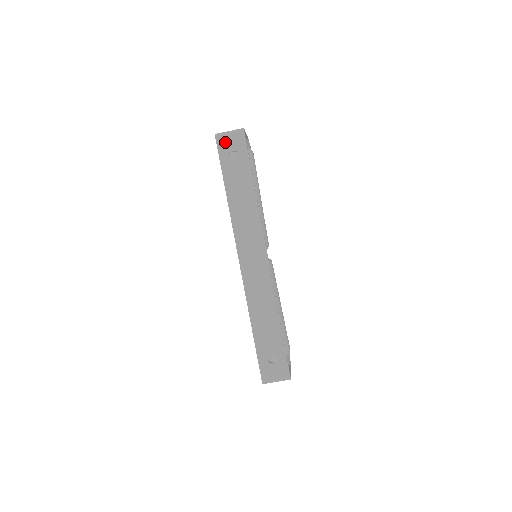
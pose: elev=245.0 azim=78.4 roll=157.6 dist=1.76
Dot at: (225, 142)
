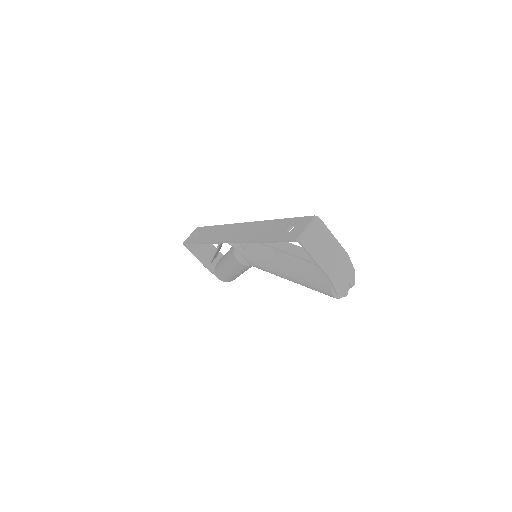
Dot at: (189, 238)
